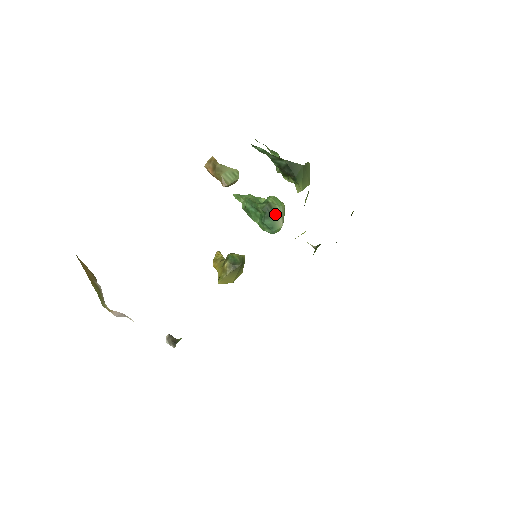
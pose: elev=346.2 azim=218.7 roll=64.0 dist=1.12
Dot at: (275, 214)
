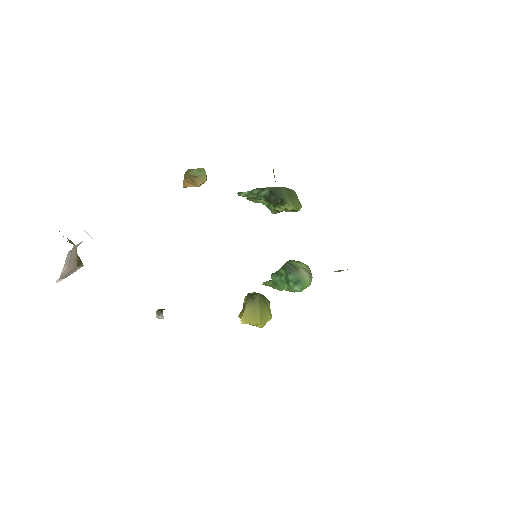
Dot at: (297, 269)
